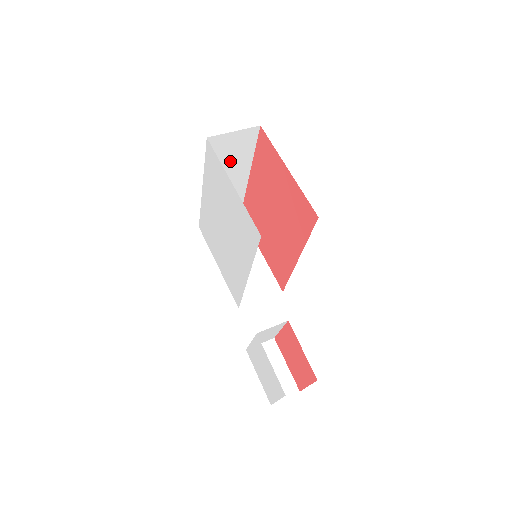
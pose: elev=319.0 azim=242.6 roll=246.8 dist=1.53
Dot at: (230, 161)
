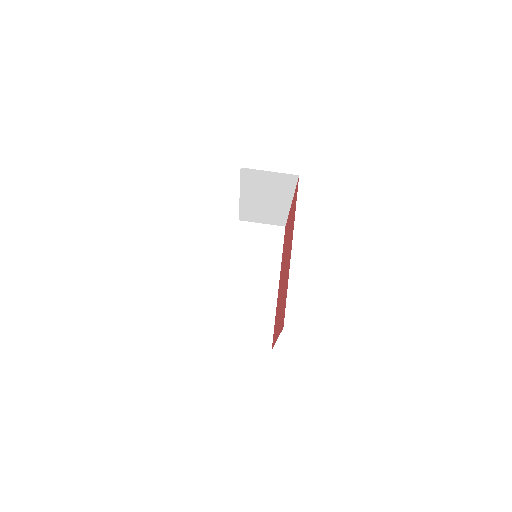
Dot at: occluded
